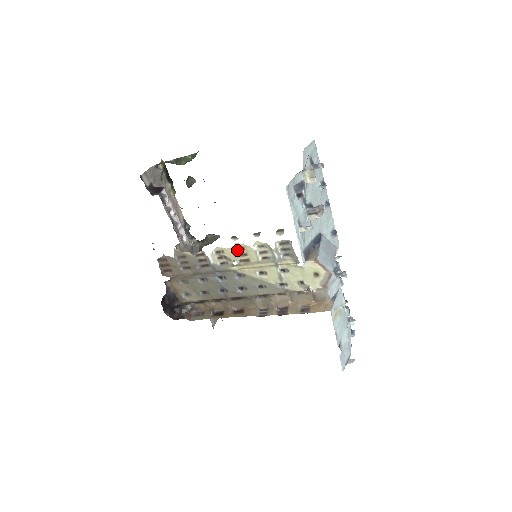
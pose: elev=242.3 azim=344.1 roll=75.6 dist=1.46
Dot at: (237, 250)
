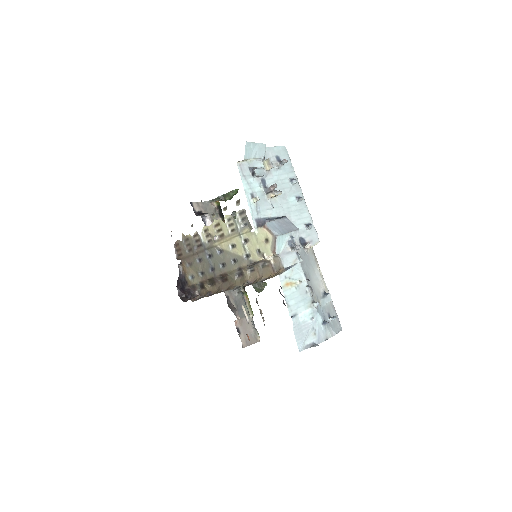
Dot at: (216, 226)
